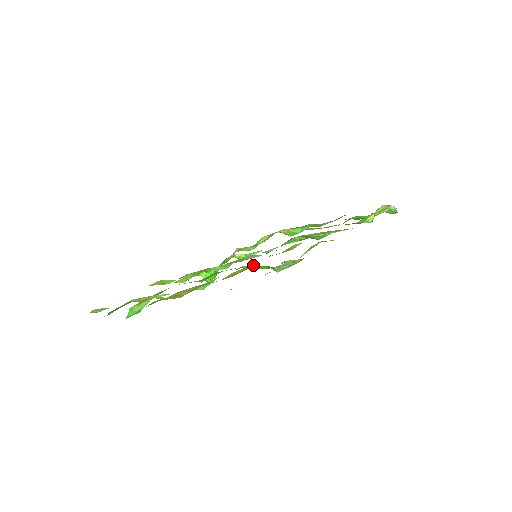
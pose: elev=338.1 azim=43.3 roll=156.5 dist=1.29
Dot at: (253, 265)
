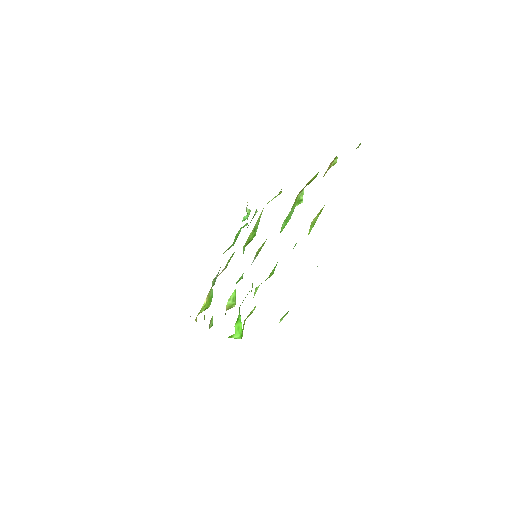
Dot at: (297, 196)
